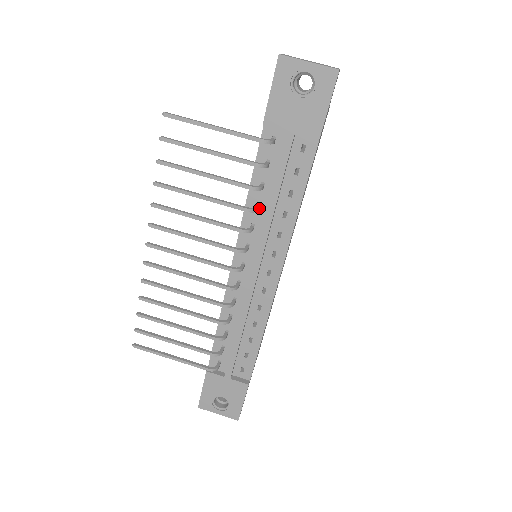
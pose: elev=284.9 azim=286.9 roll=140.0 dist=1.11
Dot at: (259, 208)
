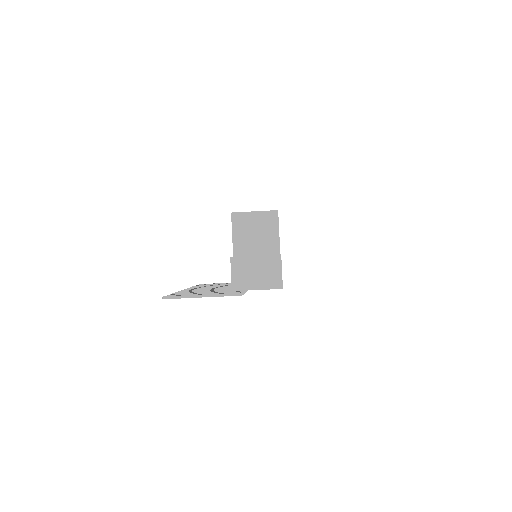
Dot at: occluded
